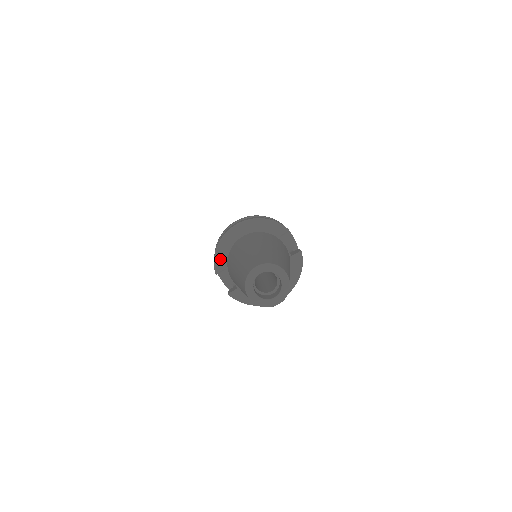
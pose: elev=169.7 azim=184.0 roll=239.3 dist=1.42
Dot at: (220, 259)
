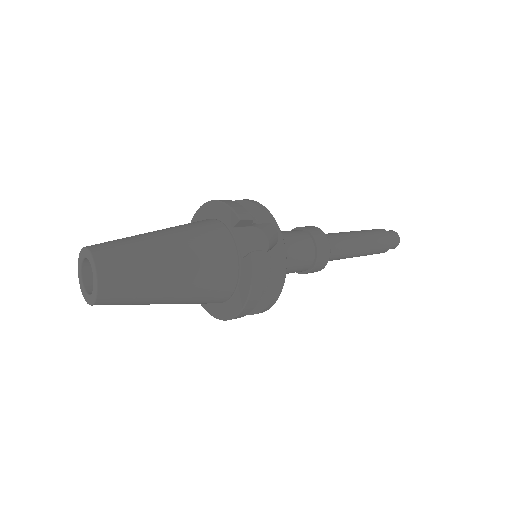
Dot at: occluded
